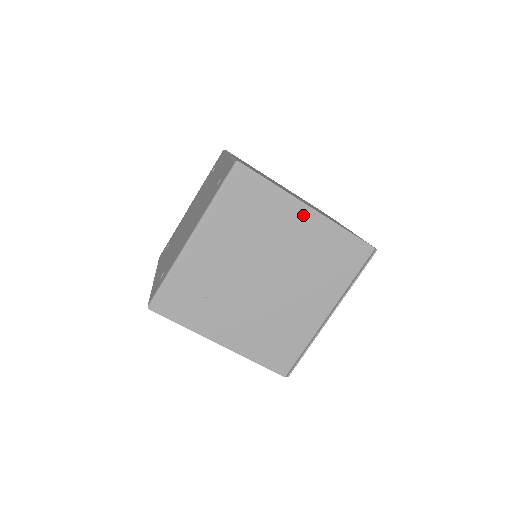
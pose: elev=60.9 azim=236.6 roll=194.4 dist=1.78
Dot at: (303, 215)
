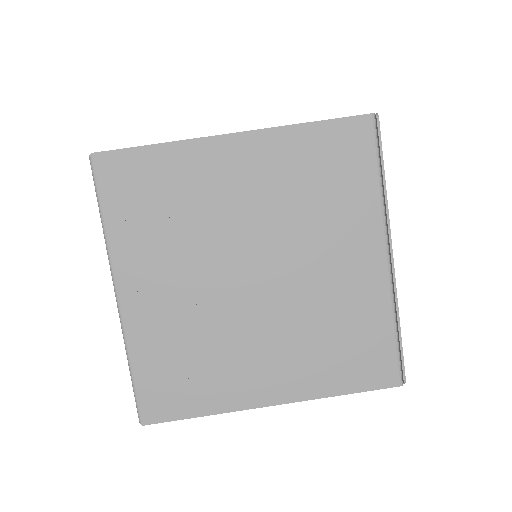
Dot at: (233, 152)
